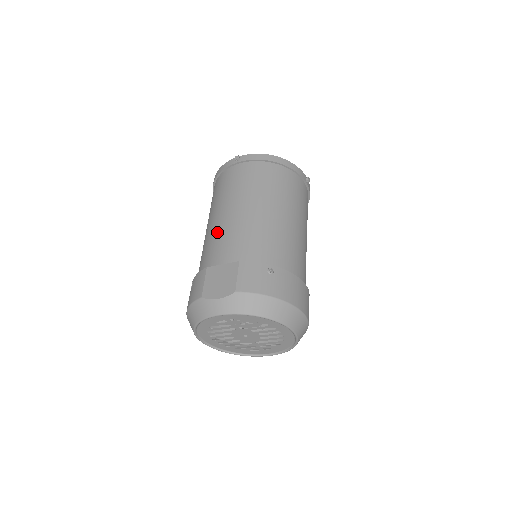
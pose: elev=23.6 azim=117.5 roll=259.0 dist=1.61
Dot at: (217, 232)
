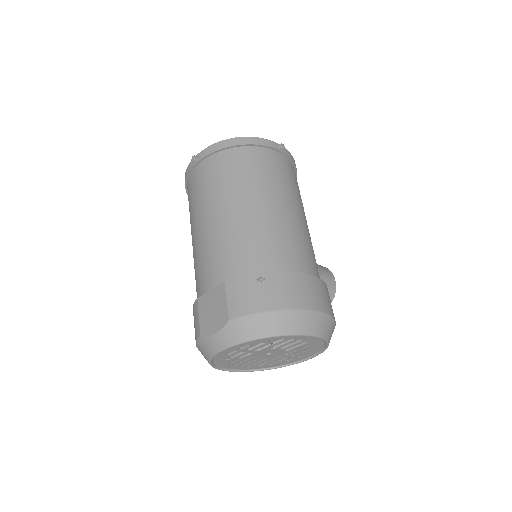
Dot at: (198, 252)
